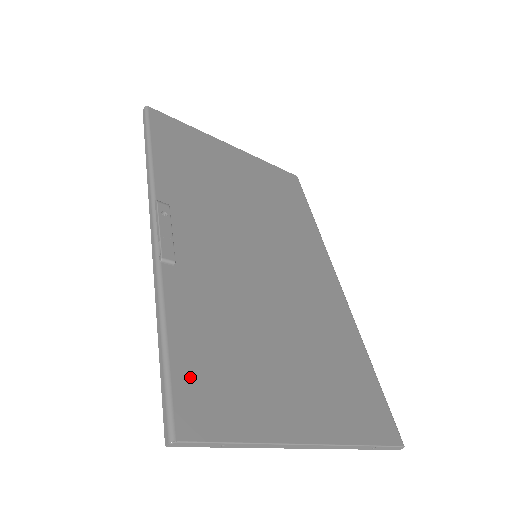
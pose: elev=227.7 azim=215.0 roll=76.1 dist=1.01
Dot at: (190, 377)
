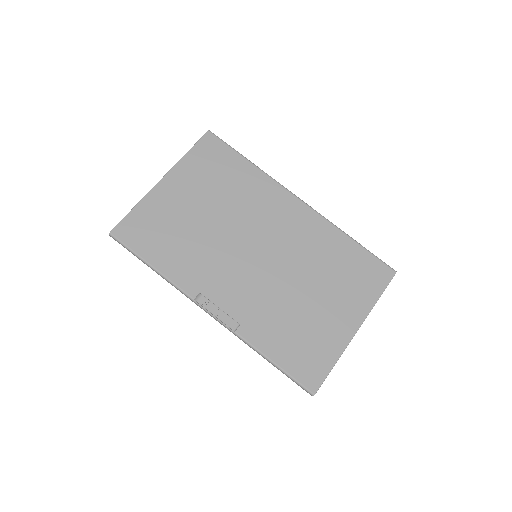
Dot at: (296, 366)
